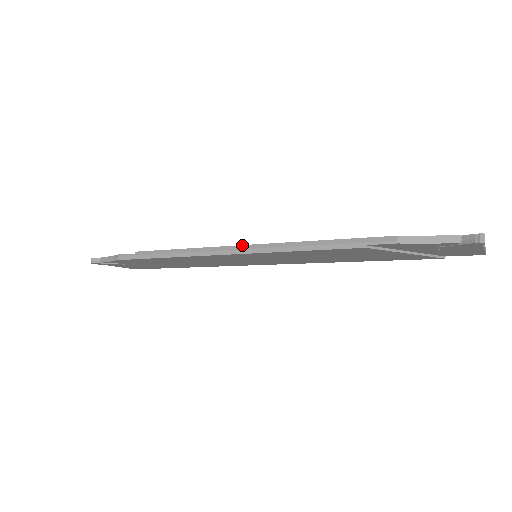
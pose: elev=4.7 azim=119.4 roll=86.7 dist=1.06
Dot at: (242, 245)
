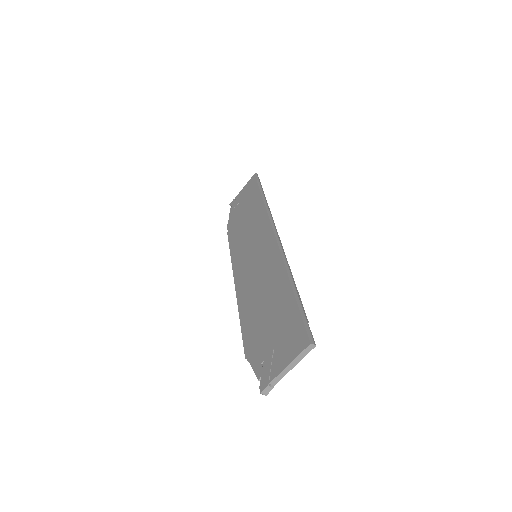
Dot at: (234, 282)
